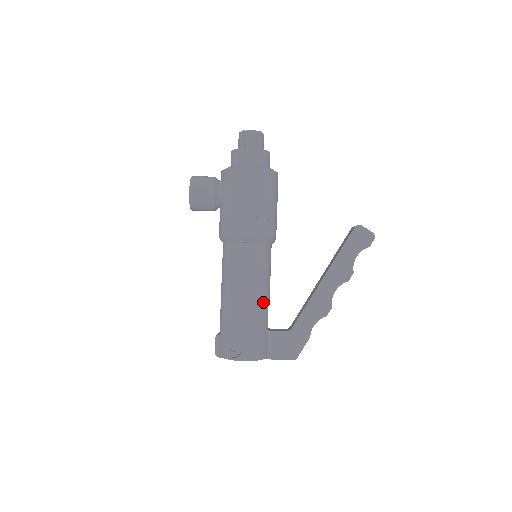
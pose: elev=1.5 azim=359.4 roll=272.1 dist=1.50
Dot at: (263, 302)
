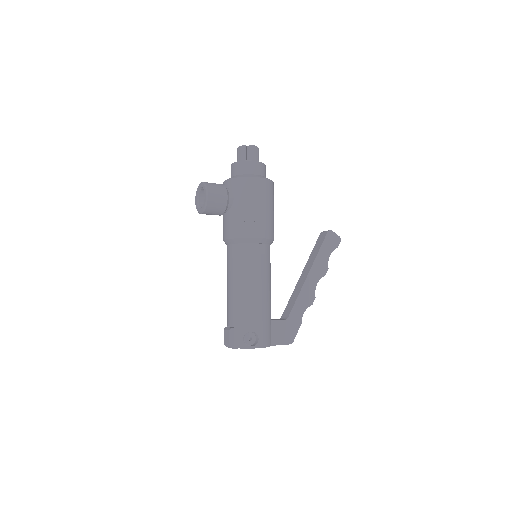
Dot at: (270, 295)
